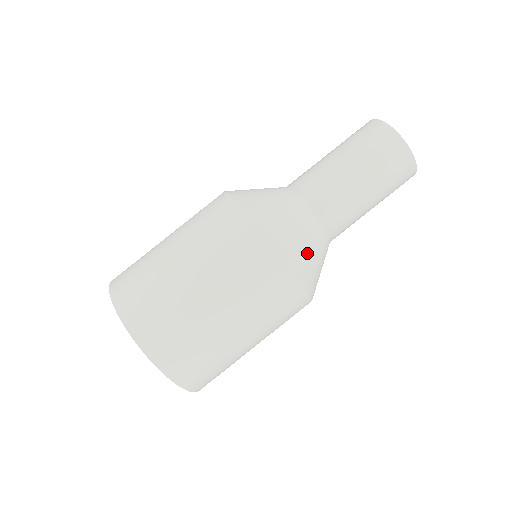
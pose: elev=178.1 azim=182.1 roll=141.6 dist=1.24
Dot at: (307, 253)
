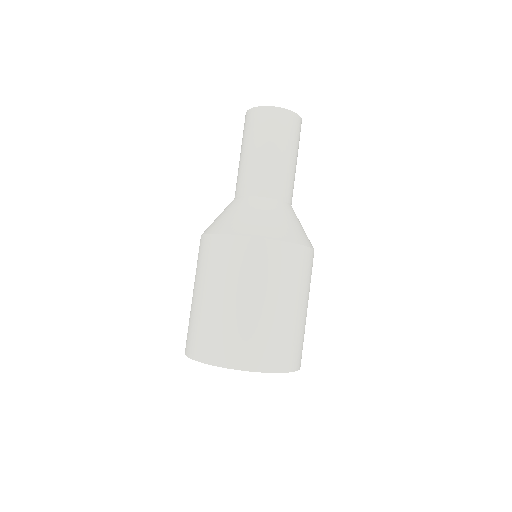
Dot at: (298, 227)
